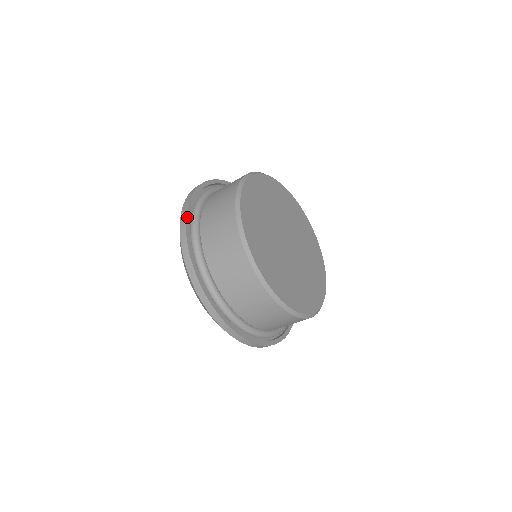
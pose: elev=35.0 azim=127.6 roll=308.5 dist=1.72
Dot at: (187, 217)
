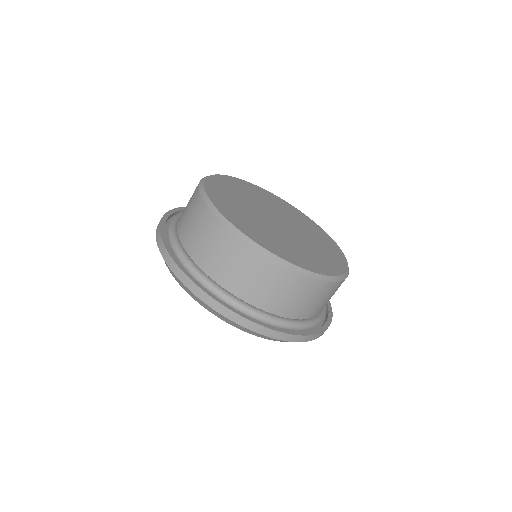
Dot at: (161, 233)
